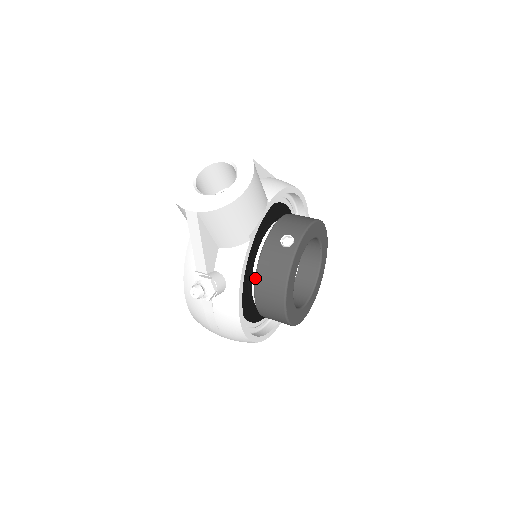
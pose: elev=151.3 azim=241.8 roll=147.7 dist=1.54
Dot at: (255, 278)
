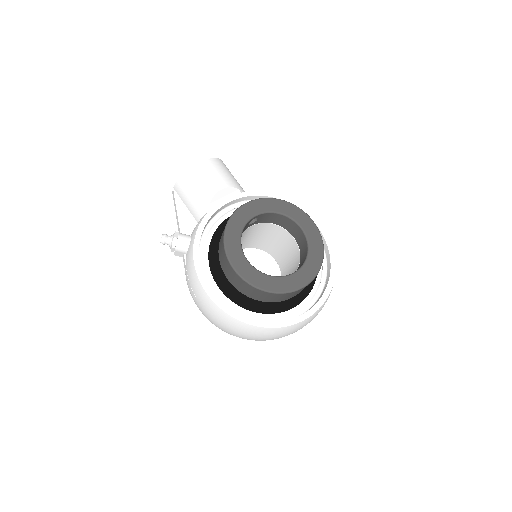
Dot at: occluded
